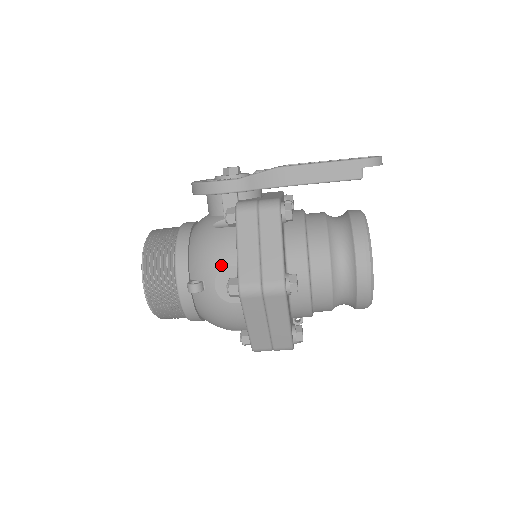
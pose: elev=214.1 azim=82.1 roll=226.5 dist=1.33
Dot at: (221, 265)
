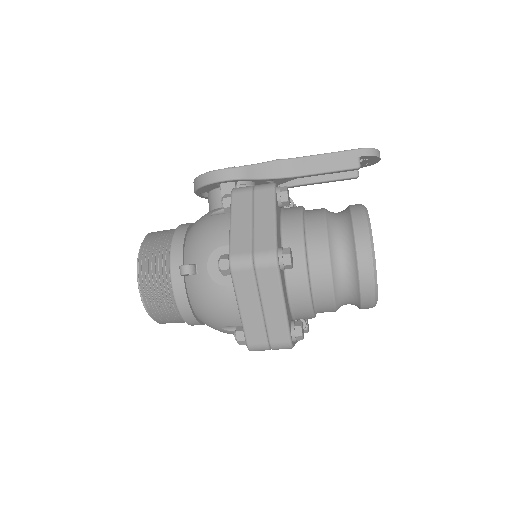
Dot at: (214, 245)
